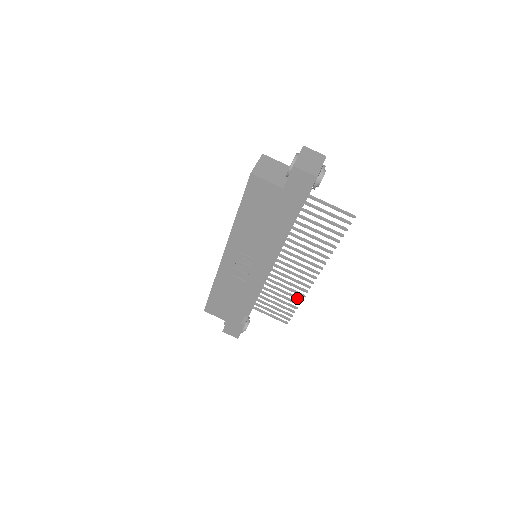
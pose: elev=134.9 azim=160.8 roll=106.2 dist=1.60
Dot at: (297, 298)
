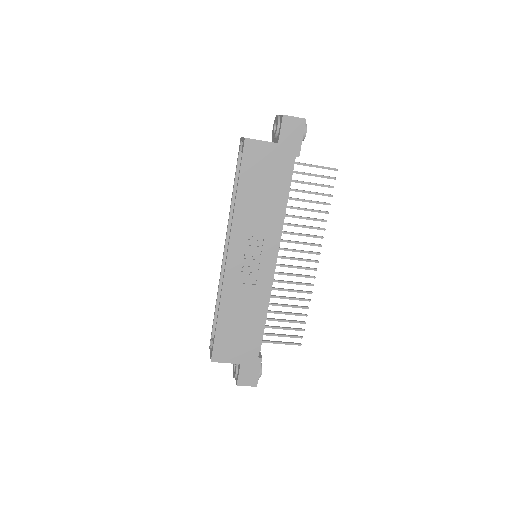
Dot at: (305, 299)
